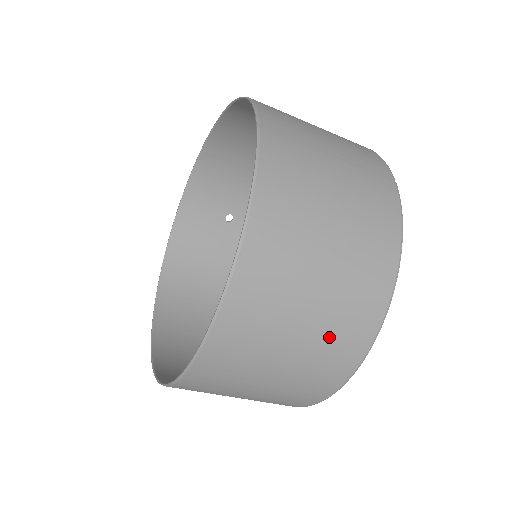
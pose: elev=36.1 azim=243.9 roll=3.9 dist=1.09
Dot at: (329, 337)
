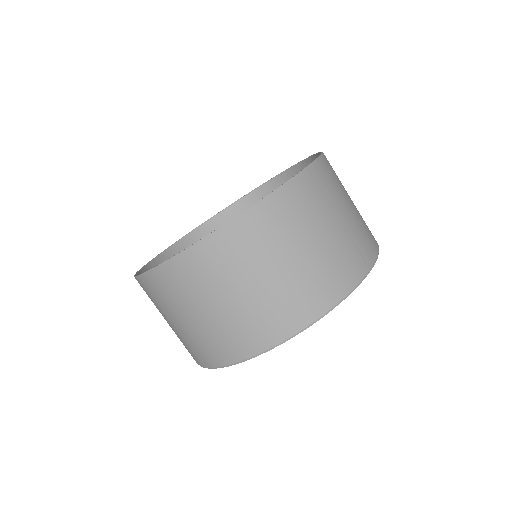
Dot at: (246, 320)
